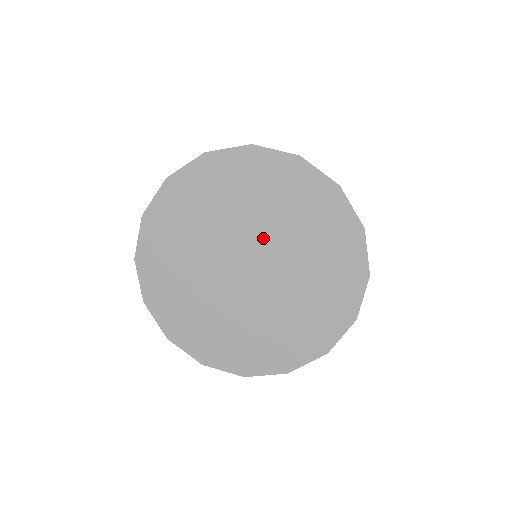
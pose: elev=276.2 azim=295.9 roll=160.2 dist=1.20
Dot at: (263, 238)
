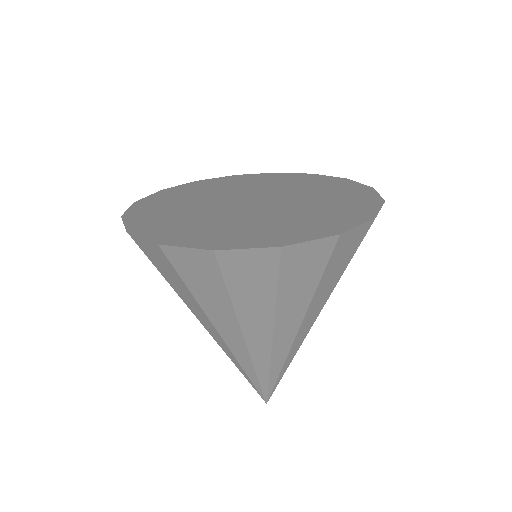
Dot at: (235, 194)
